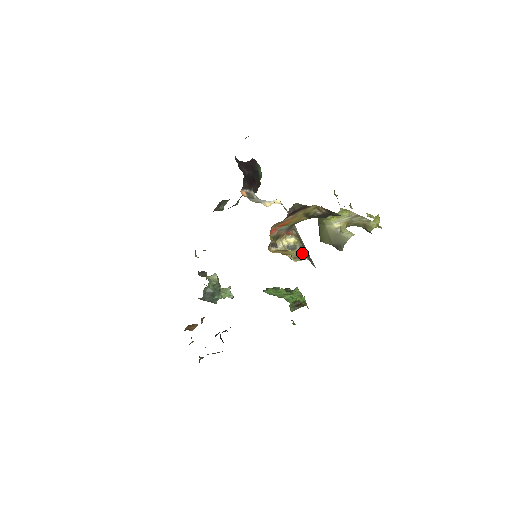
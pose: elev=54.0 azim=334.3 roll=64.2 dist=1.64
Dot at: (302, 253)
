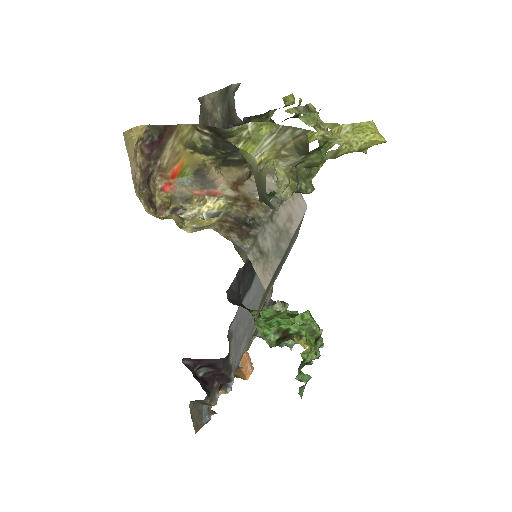
Dot at: (217, 221)
